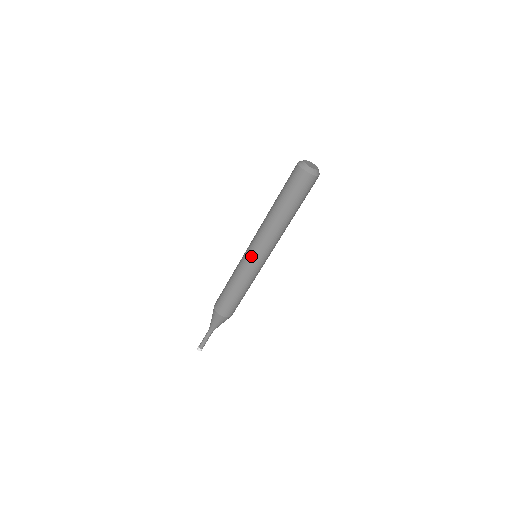
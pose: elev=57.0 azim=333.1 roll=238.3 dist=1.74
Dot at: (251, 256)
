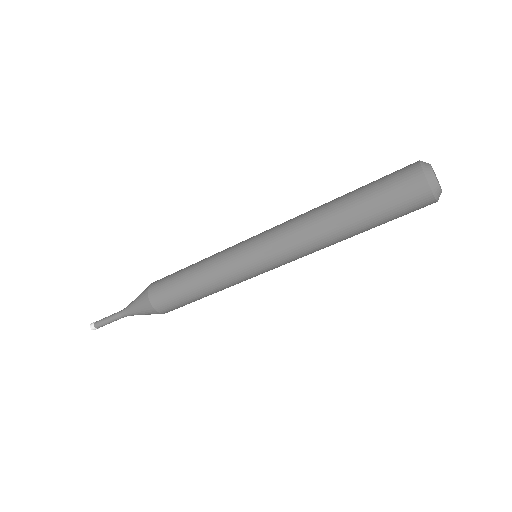
Dot at: (259, 268)
